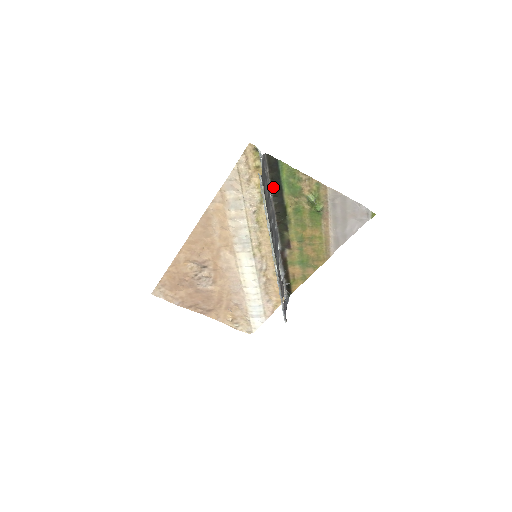
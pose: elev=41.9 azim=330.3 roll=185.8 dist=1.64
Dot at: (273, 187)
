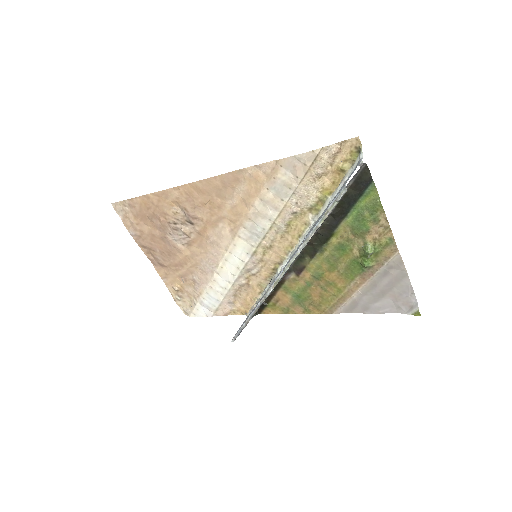
Dot at: (339, 205)
